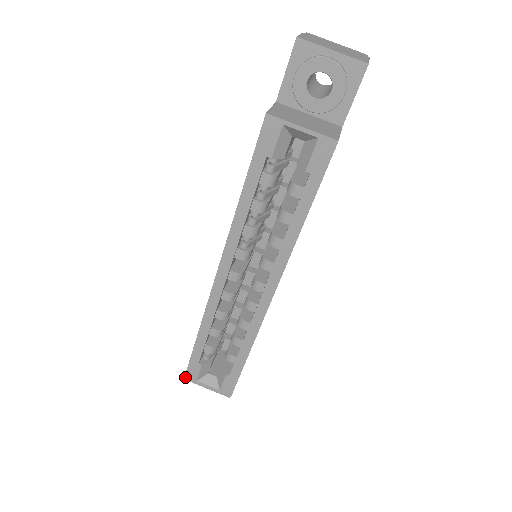
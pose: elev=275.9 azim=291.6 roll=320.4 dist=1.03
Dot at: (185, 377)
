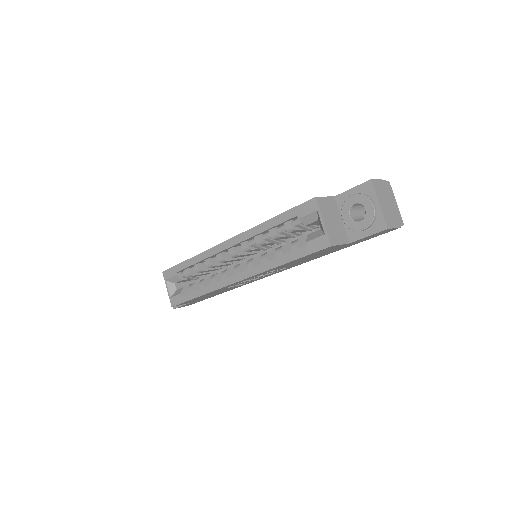
Dot at: (163, 272)
